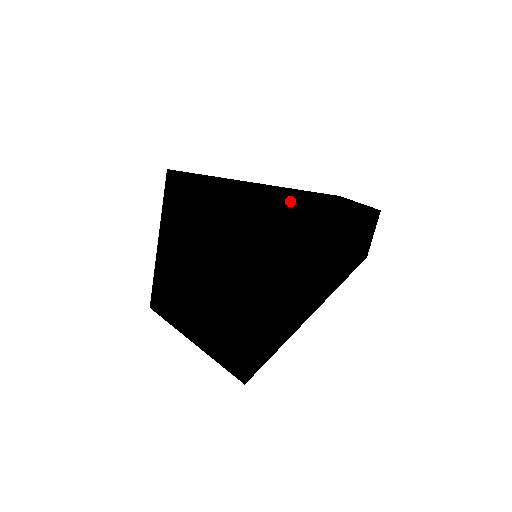
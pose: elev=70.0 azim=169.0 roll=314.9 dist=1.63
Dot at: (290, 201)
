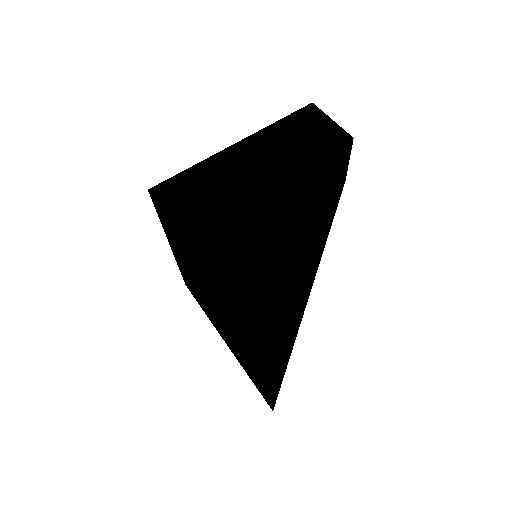
Dot at: occluded
